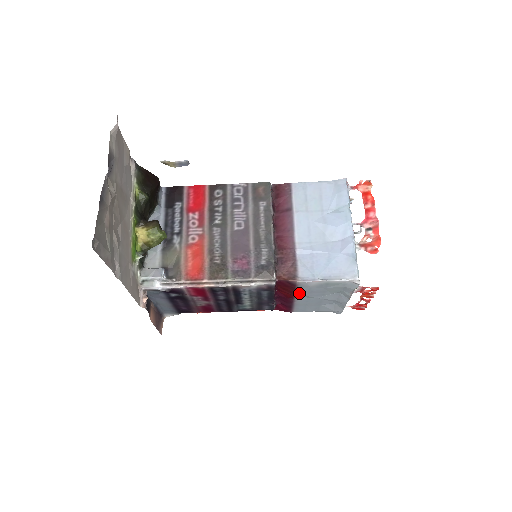
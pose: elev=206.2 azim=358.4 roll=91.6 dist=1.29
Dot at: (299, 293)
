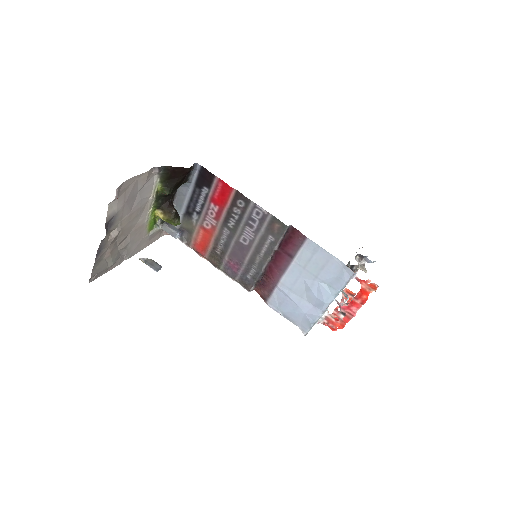
Dot at: occluded
